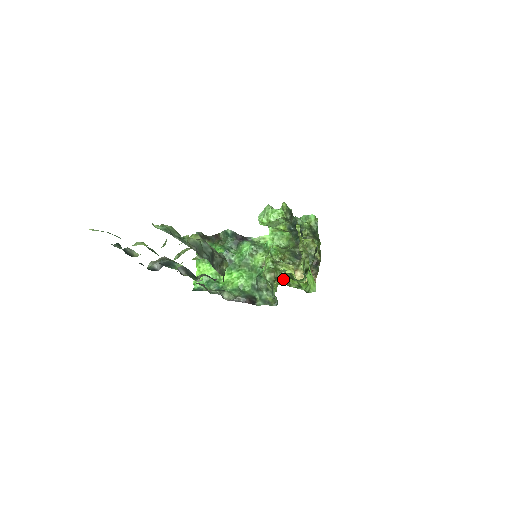
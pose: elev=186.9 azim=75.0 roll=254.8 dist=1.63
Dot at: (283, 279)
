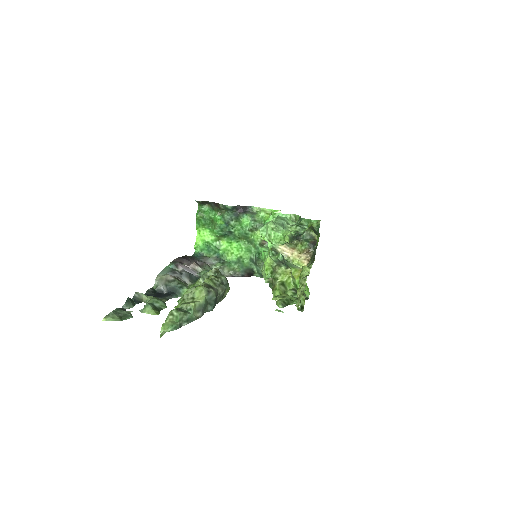
Dot at: (280, 287)
